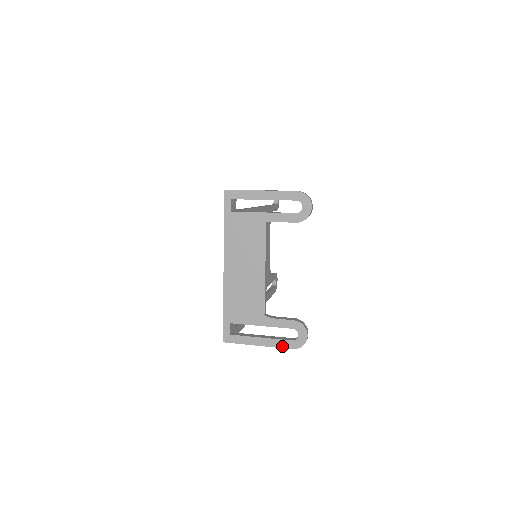
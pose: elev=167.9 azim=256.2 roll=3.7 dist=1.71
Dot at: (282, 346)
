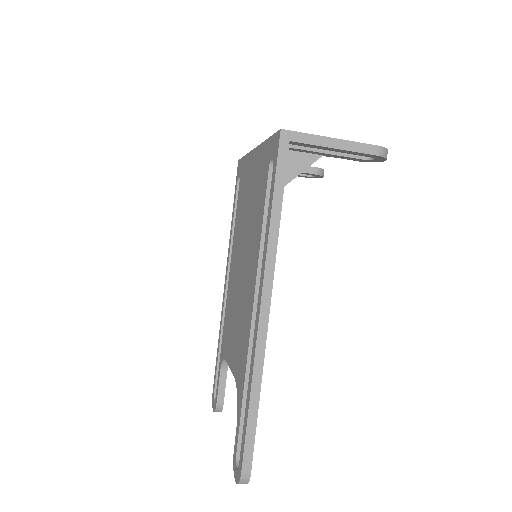
Dot at: (362, 144)
